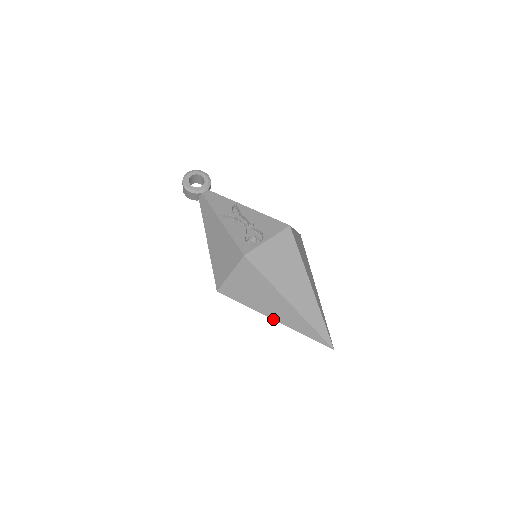
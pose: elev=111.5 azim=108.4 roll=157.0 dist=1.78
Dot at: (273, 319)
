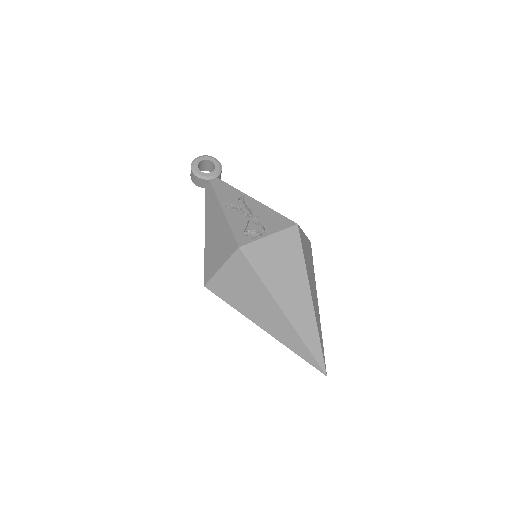
Dot at: (262, 328)
